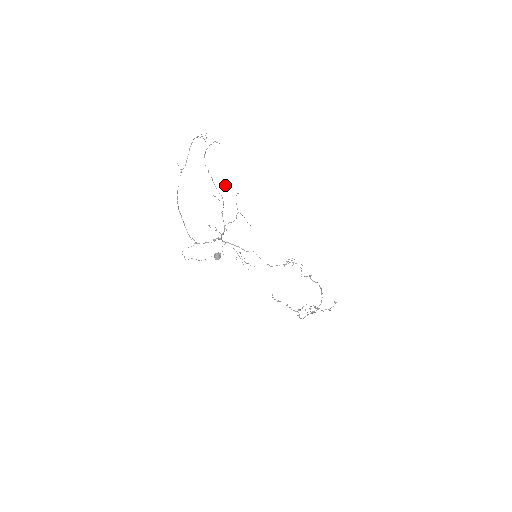
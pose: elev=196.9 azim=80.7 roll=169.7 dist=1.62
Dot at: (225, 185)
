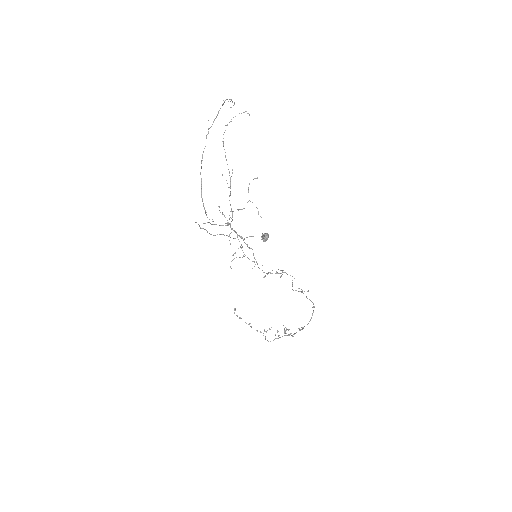
Dot at: occluded
